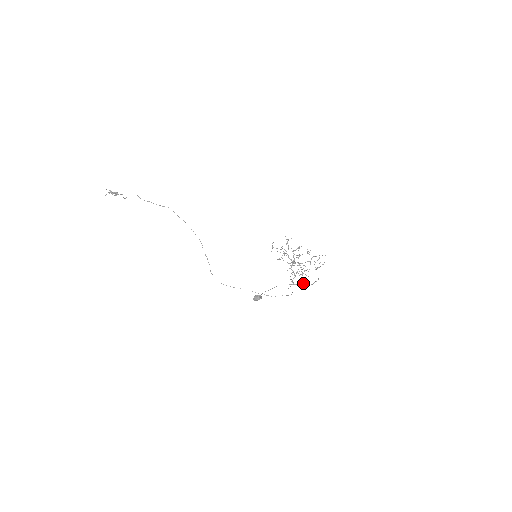
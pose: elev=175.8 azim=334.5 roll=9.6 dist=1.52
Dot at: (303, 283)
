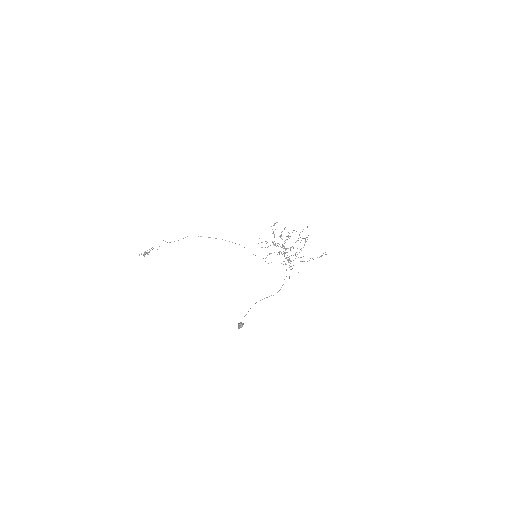
Dot at: occluded
